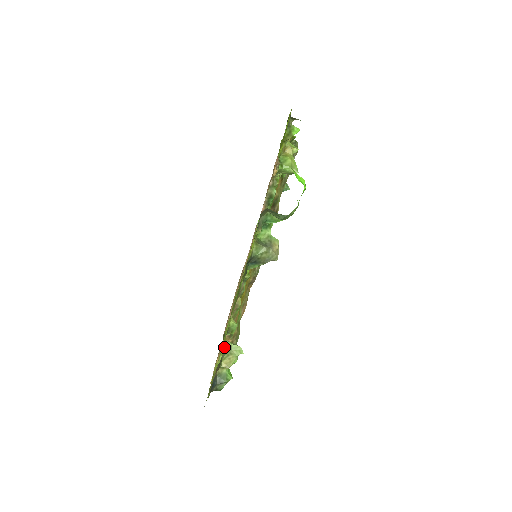
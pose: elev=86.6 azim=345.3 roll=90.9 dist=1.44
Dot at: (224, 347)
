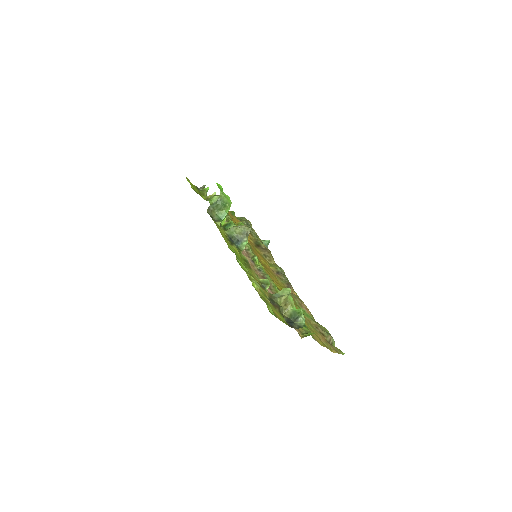
Dot at: (252, 277)
